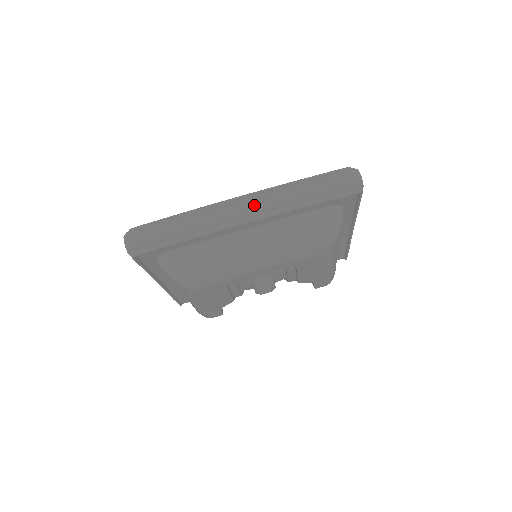
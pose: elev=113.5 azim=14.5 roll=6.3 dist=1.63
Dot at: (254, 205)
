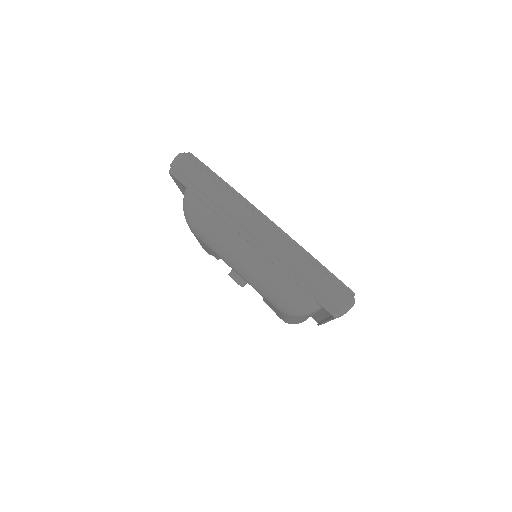
Dot at: (266, 237)
